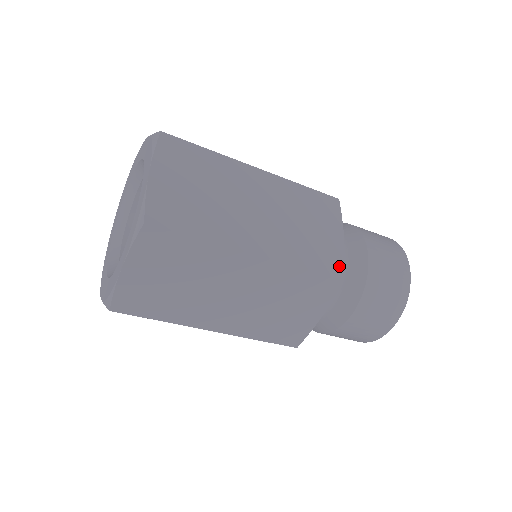
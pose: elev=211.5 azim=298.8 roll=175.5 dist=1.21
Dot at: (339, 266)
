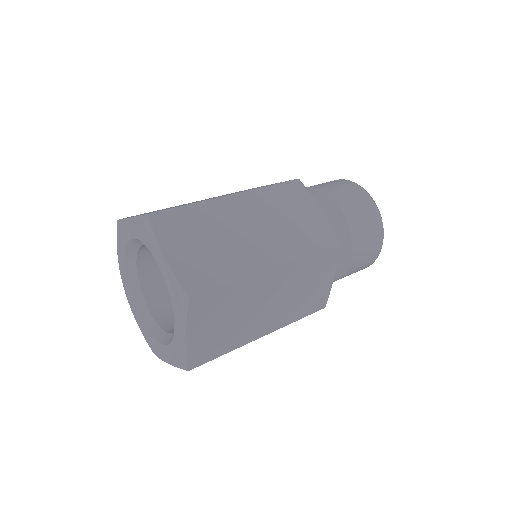
Dot at: (331, 235)
